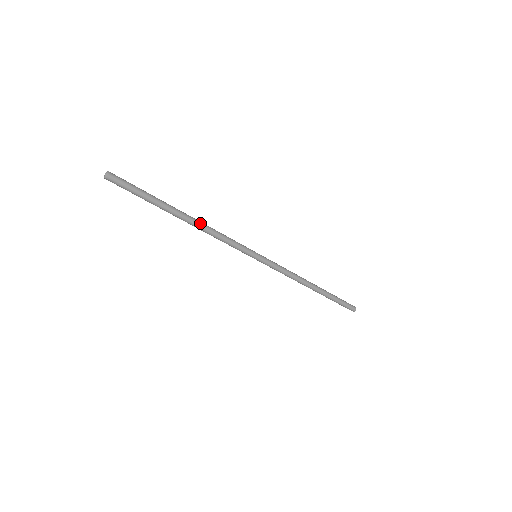
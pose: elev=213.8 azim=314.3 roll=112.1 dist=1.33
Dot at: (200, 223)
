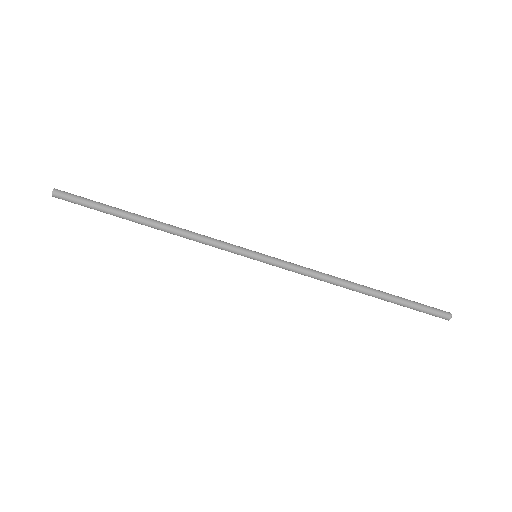
Dot at: (168, 226)
